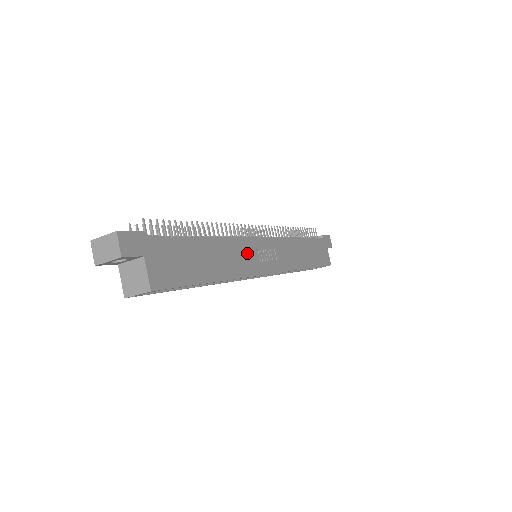
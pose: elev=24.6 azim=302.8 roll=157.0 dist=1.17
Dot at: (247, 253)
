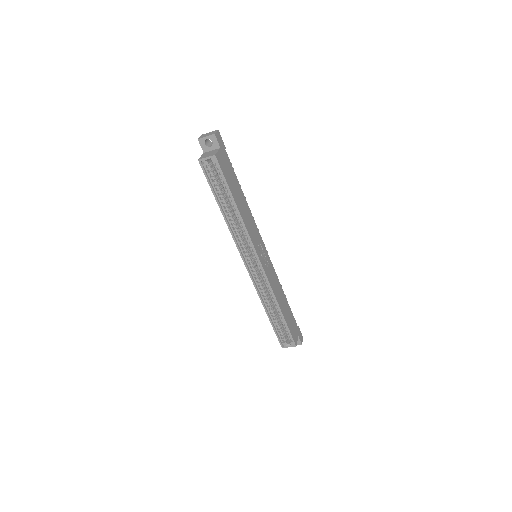
Dot at: (255, 233)
